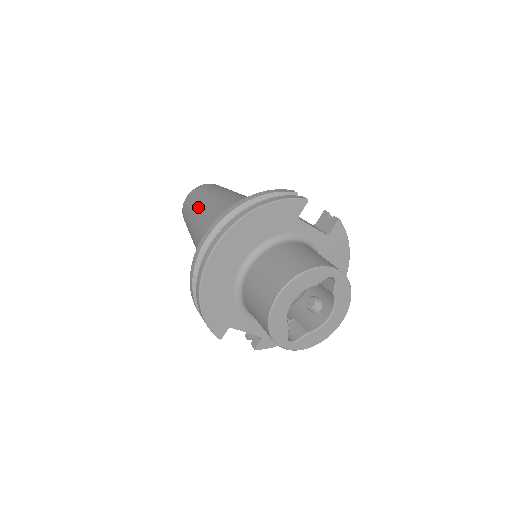
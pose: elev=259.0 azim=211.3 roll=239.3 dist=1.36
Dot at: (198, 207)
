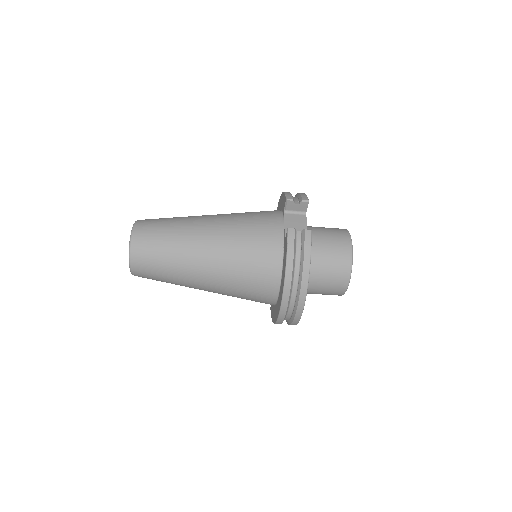
Dot at: (182, 276)
